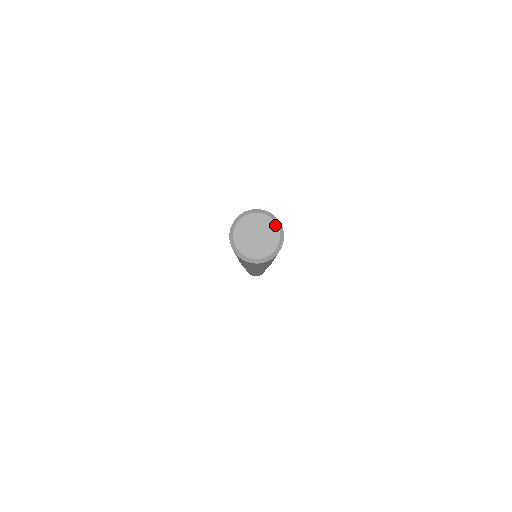
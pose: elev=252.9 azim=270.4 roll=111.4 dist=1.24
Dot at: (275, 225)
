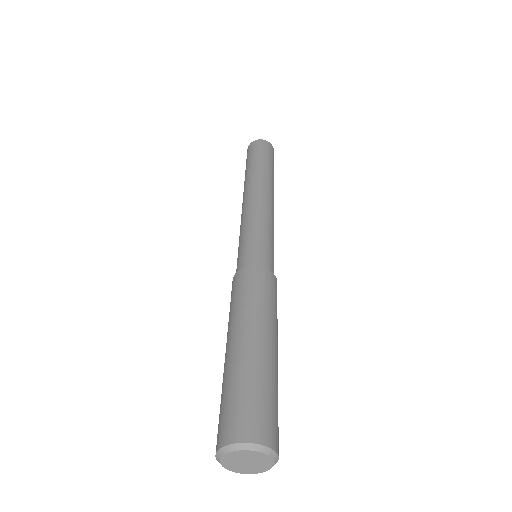
Dot at: (266, 456)
